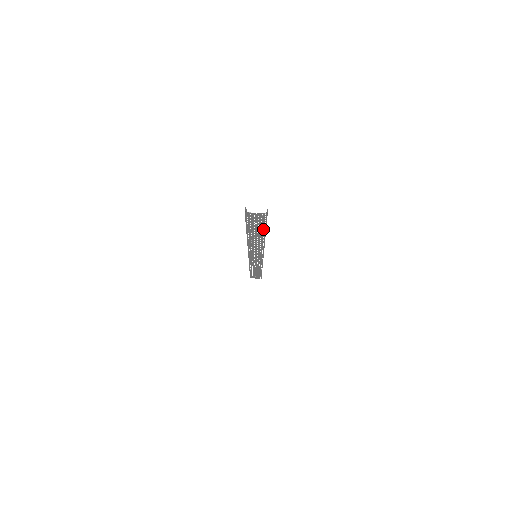
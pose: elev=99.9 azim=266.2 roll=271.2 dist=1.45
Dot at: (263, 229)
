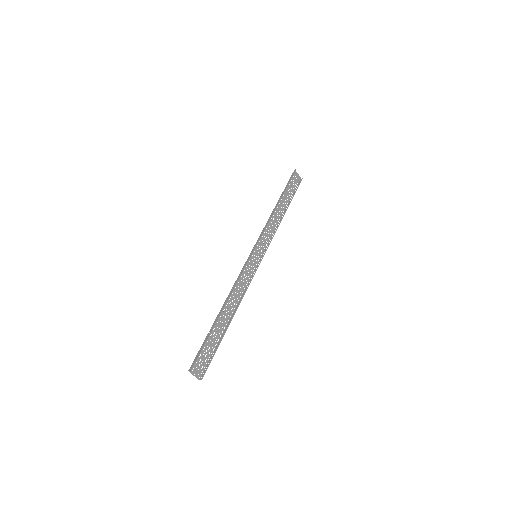
Dot at: occluded
